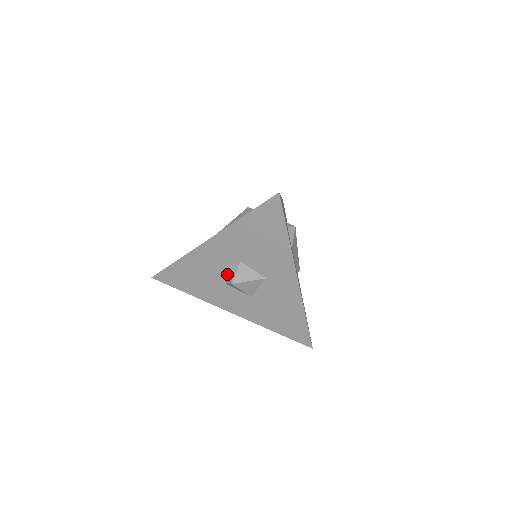
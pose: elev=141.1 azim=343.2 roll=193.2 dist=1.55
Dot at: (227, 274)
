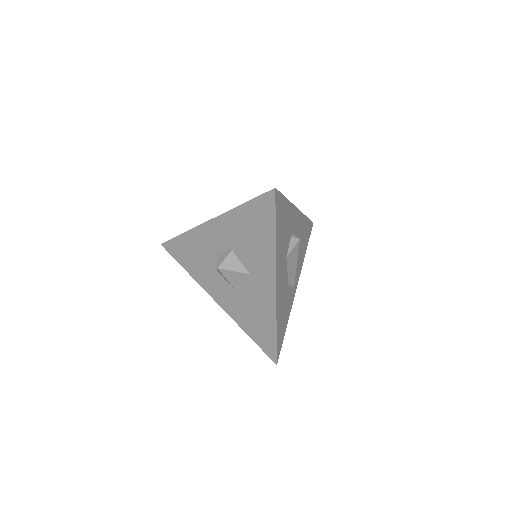
Dot at: (218, 258)
